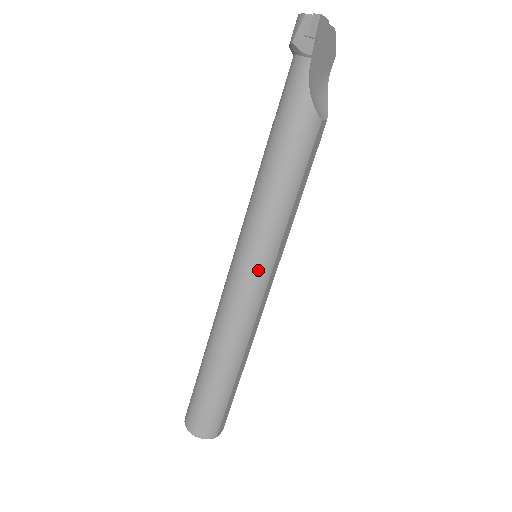
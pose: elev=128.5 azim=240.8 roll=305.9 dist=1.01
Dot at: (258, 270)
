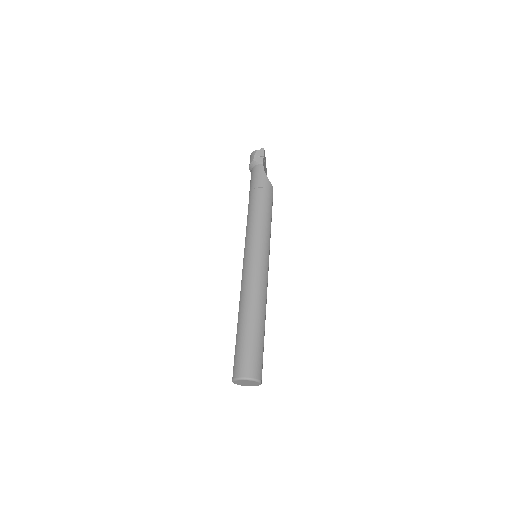
Dot at: (263, 254)
